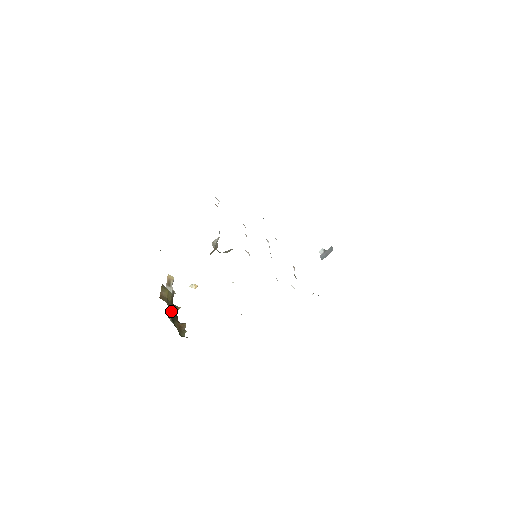
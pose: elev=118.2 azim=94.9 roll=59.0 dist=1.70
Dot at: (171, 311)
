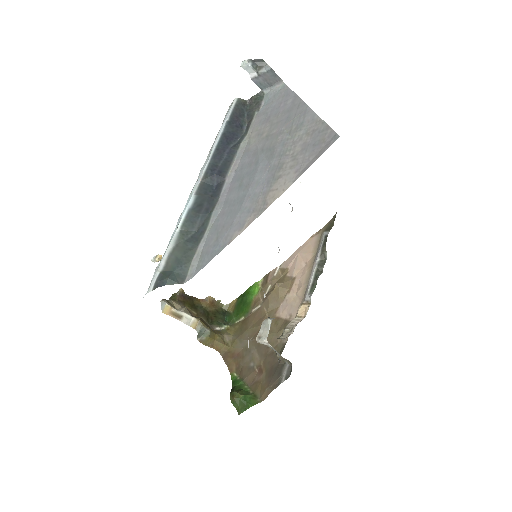
Dot at: (201, 316)
